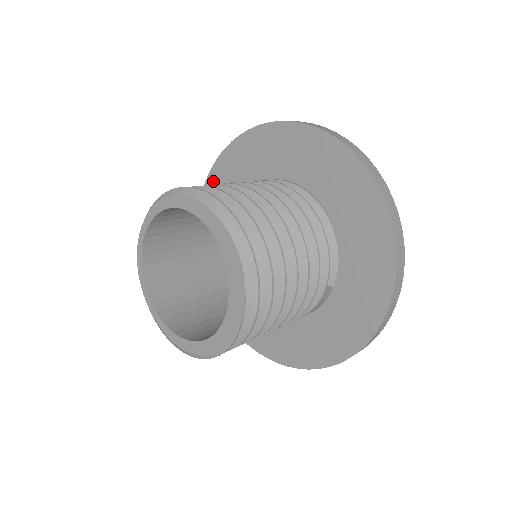
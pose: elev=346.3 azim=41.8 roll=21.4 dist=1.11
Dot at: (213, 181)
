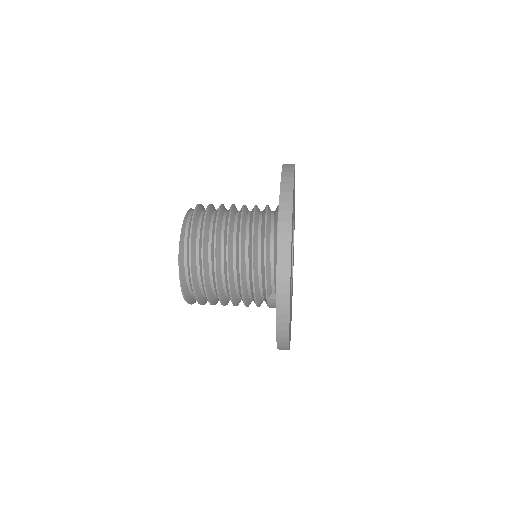
Dot at: occluded
